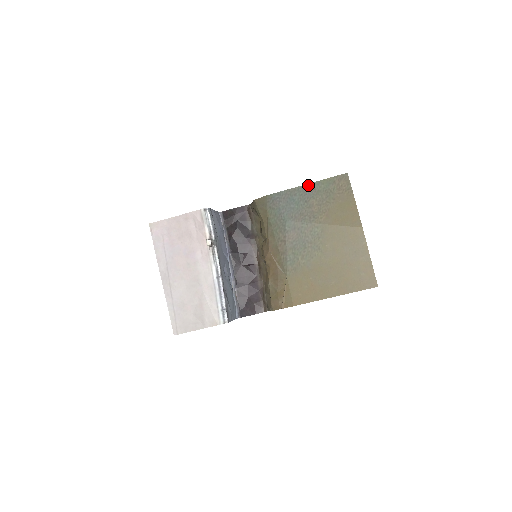
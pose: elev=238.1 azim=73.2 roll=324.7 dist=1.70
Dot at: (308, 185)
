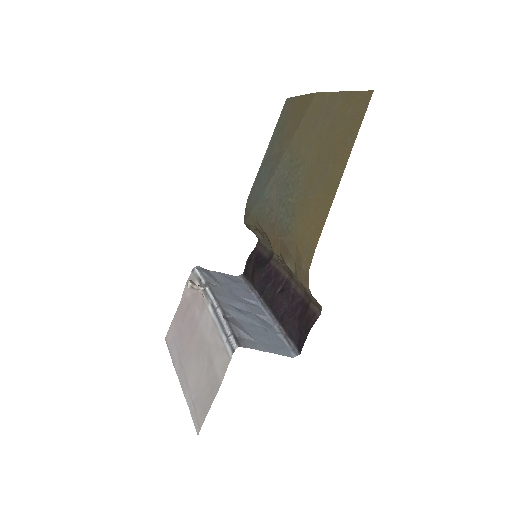
Dot at: (267, 151)
